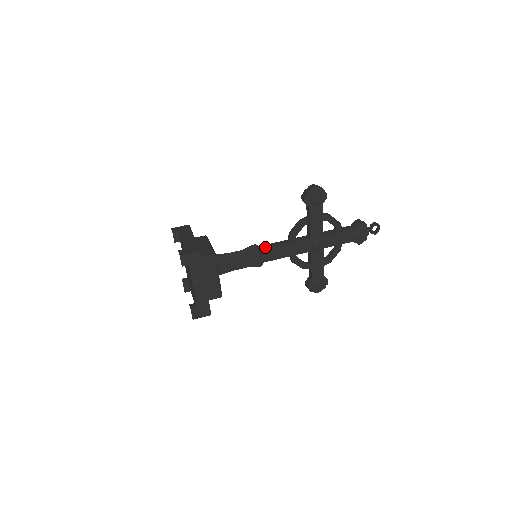
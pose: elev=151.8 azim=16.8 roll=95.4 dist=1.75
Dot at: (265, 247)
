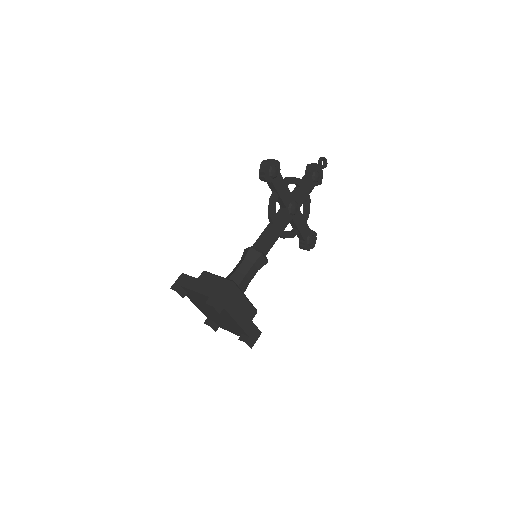
Dot at: (259, 243)
